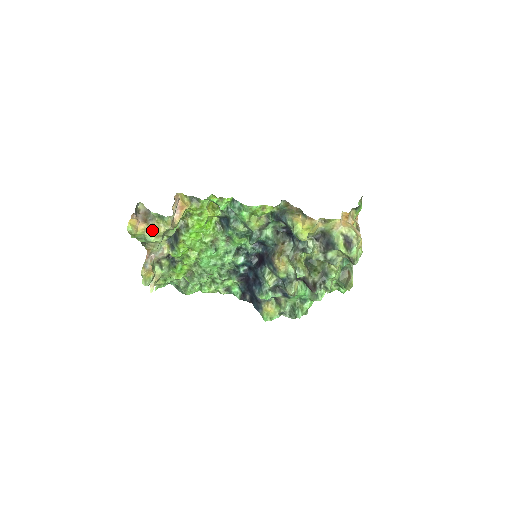
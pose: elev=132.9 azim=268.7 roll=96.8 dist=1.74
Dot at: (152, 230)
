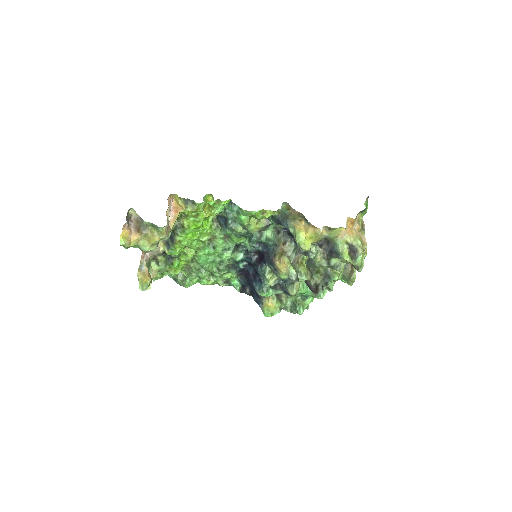
Dot at: (146, 239)
